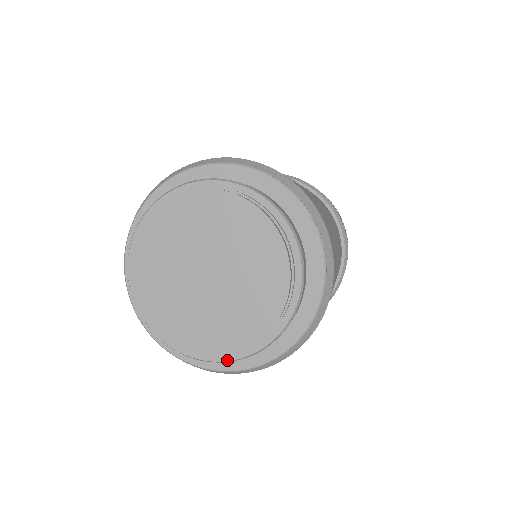
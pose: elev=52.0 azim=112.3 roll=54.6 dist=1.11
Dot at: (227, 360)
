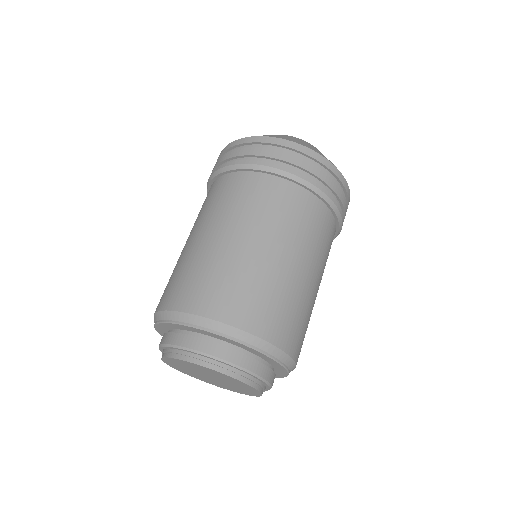
Dot at: occluded
